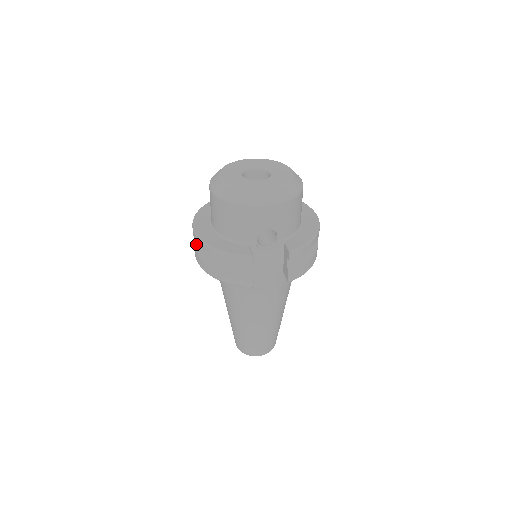
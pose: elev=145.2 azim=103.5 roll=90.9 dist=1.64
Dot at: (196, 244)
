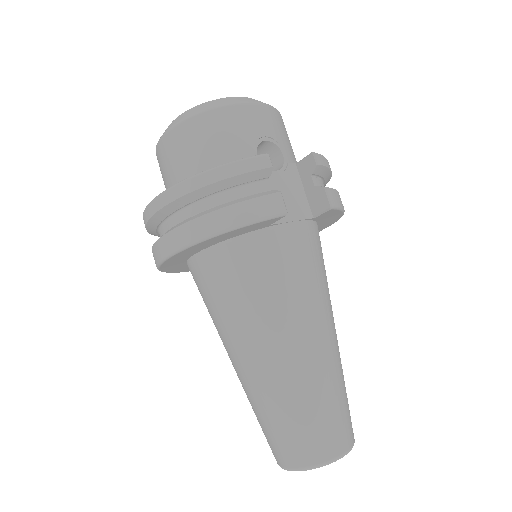
Dot at: occluded
